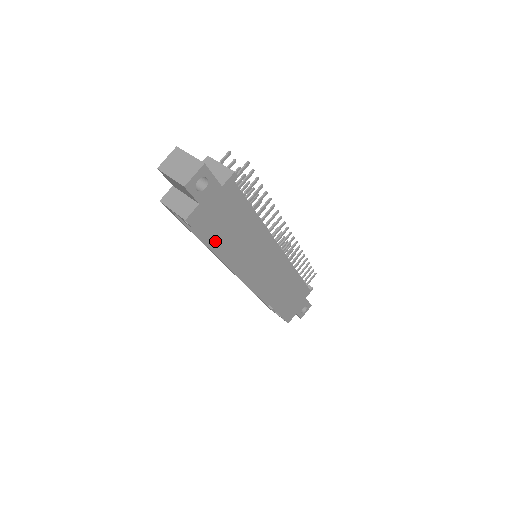
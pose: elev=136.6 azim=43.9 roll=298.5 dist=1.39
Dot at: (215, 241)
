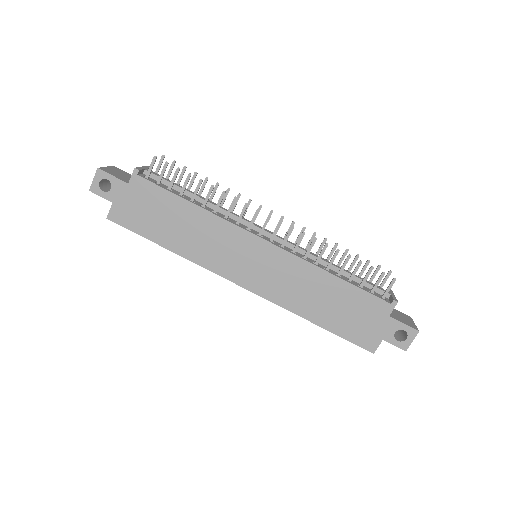
Dot at: (153, 236)
